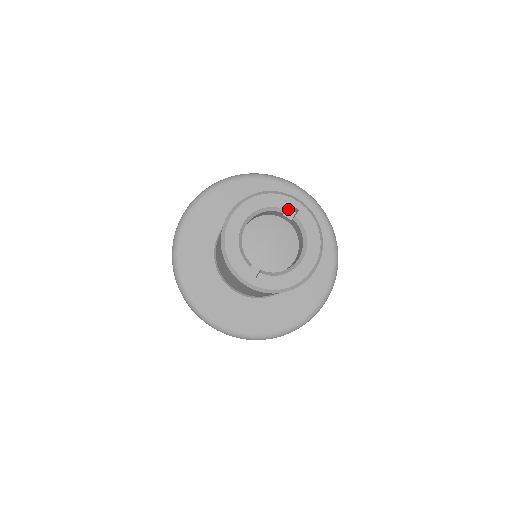
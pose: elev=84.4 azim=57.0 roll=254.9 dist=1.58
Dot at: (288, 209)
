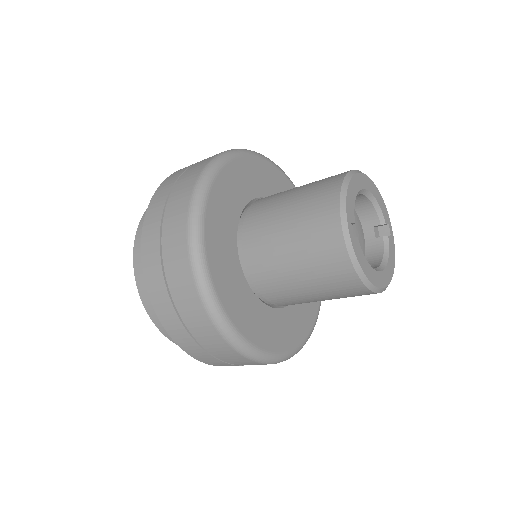
Dot at: (377, 228)
